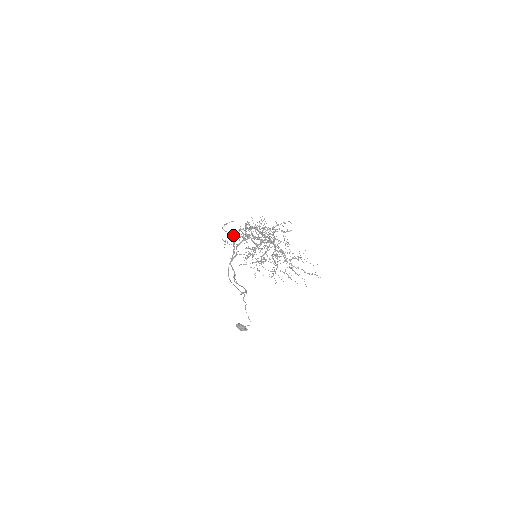
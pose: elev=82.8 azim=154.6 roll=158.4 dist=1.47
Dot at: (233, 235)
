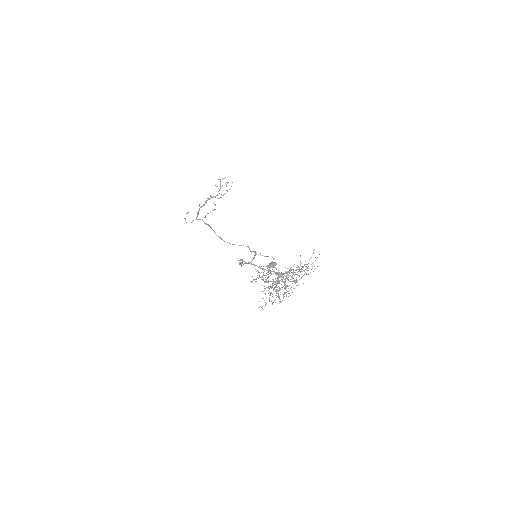
Dot at: occluded
